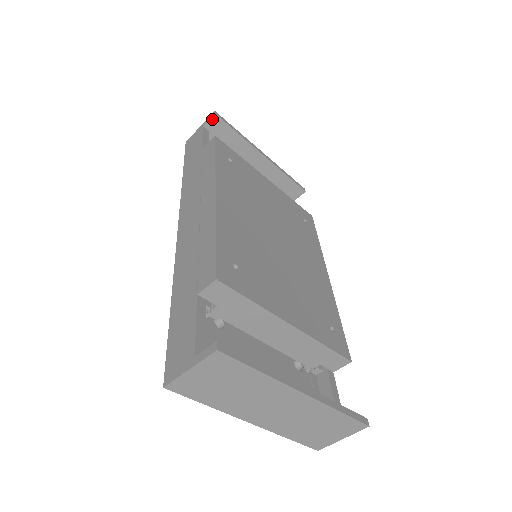
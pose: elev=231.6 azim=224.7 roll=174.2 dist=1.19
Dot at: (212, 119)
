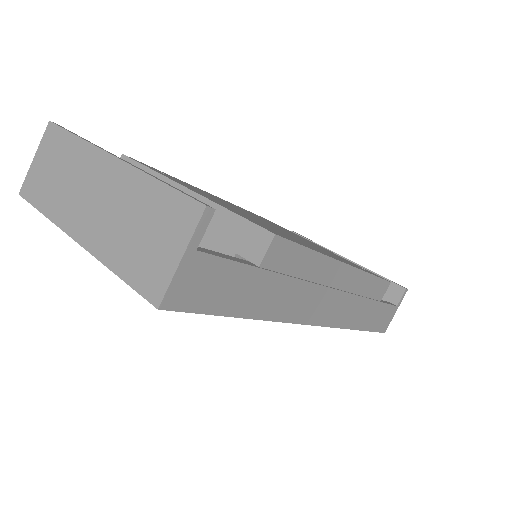
Dot at: occluded
